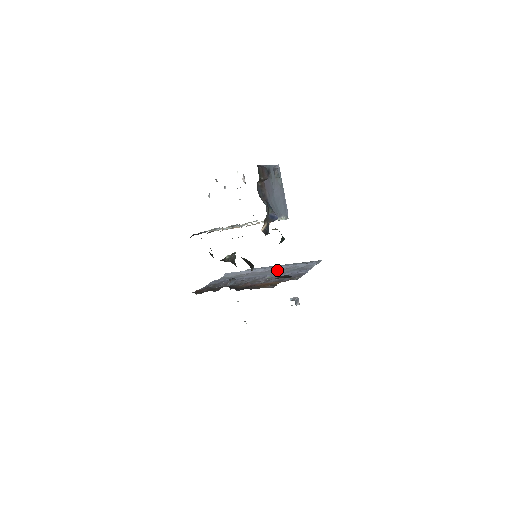
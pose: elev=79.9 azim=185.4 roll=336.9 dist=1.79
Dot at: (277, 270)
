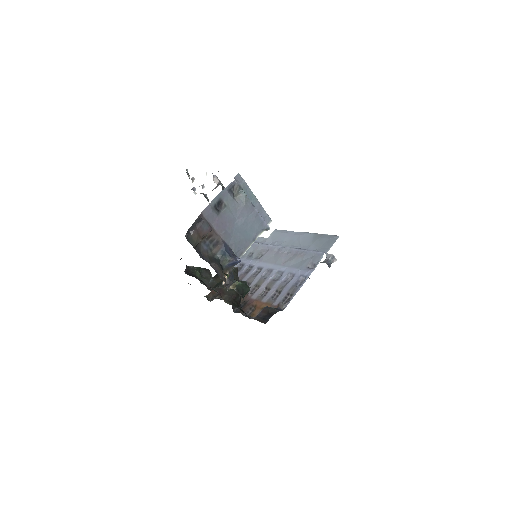
Dot at: (289, 255)
